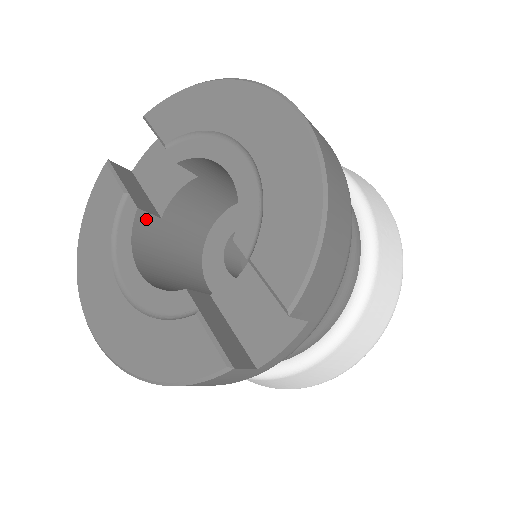
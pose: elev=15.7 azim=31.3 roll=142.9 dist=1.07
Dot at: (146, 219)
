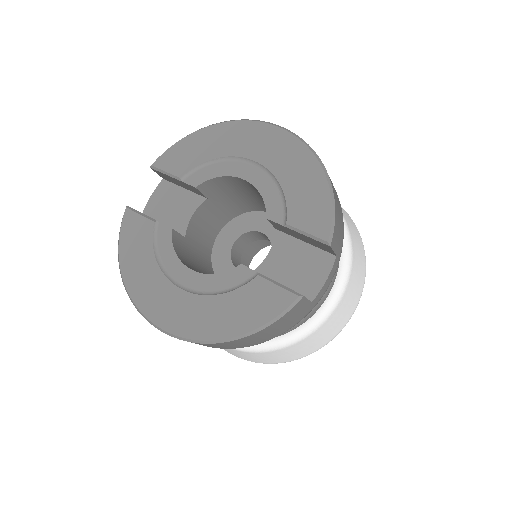
Dot at: (177, 237)
